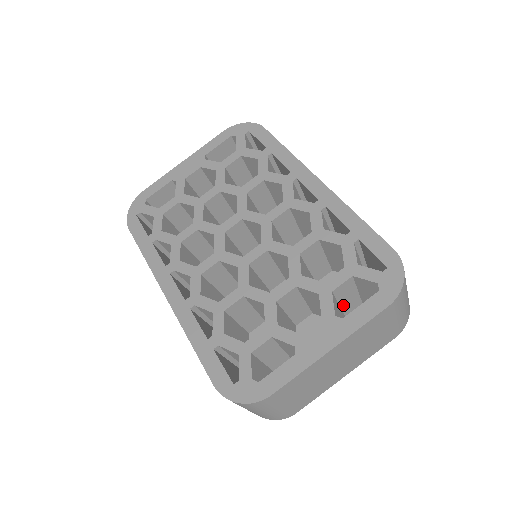
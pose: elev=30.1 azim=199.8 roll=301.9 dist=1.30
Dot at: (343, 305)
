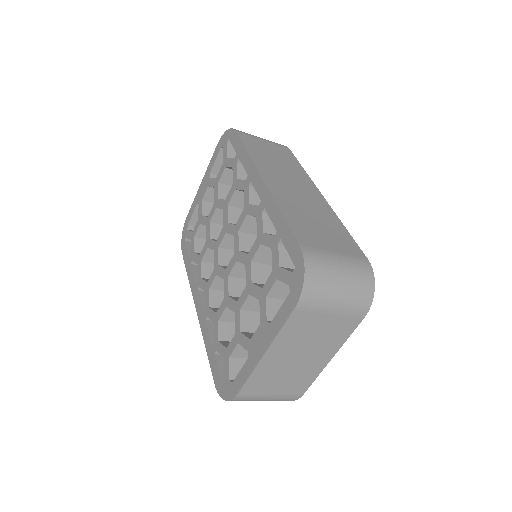
Dot at: occluded
